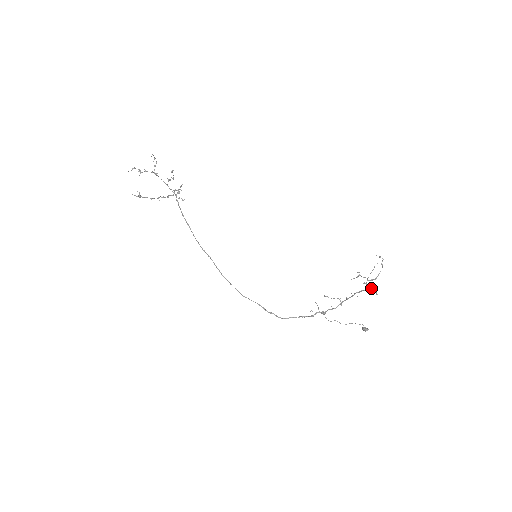
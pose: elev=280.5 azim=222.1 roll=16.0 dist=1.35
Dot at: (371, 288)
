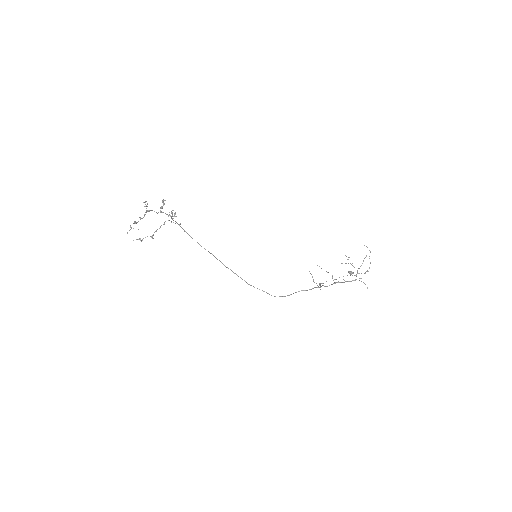
Dot at: (361, 281)
